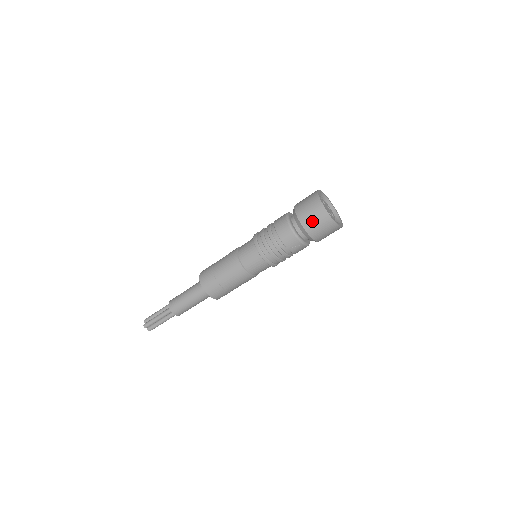
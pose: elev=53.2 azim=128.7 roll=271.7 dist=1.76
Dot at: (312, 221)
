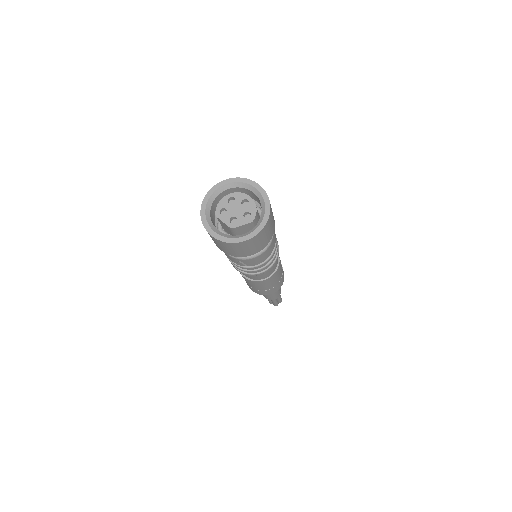
Dot at: occluded
